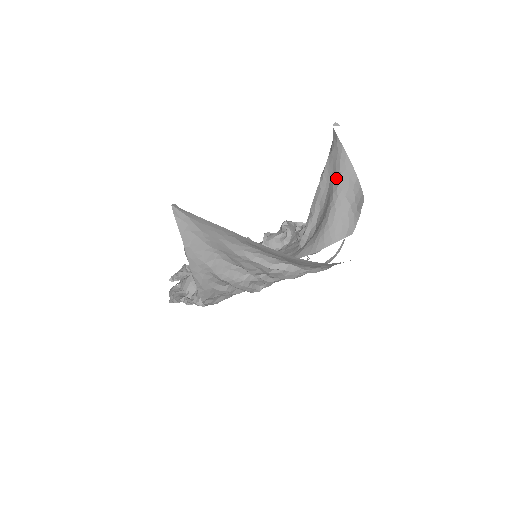
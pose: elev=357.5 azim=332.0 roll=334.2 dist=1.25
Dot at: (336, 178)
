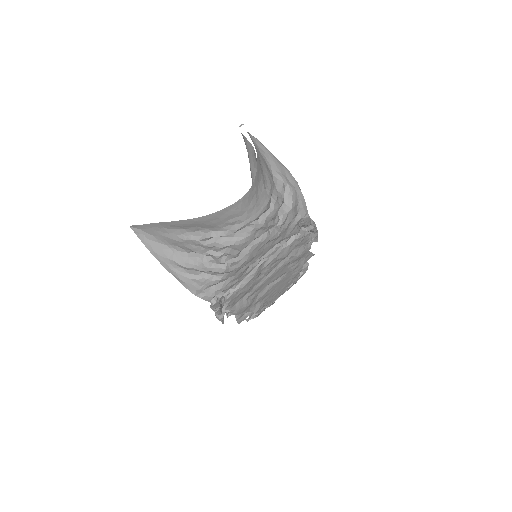
Dot at: (249, 159)
